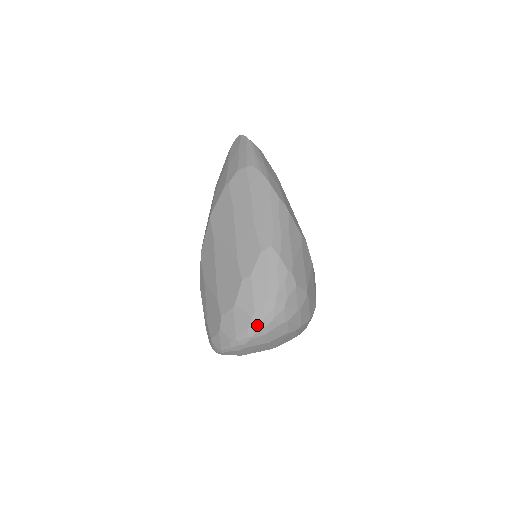
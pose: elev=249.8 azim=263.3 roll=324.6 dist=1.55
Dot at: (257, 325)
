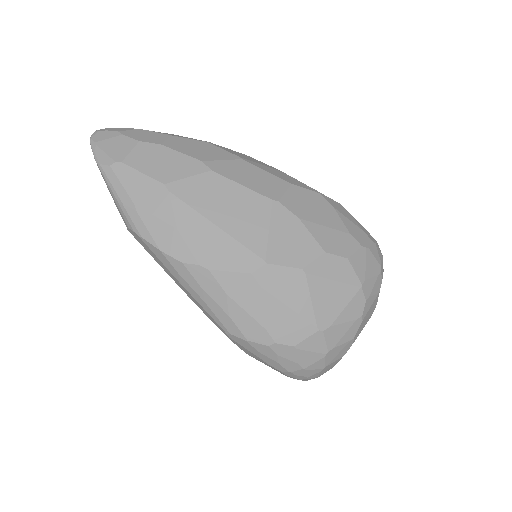
Dot at: occluded
